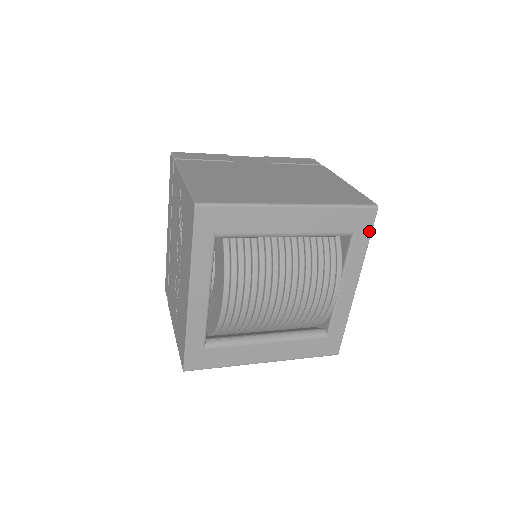
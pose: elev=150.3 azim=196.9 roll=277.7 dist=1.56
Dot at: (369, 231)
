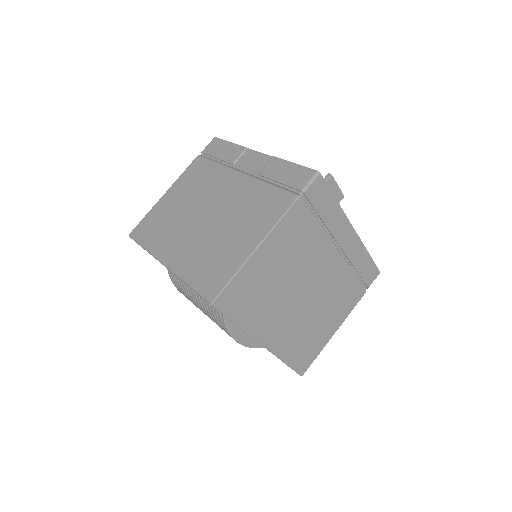
Dot at: (225, 316)
